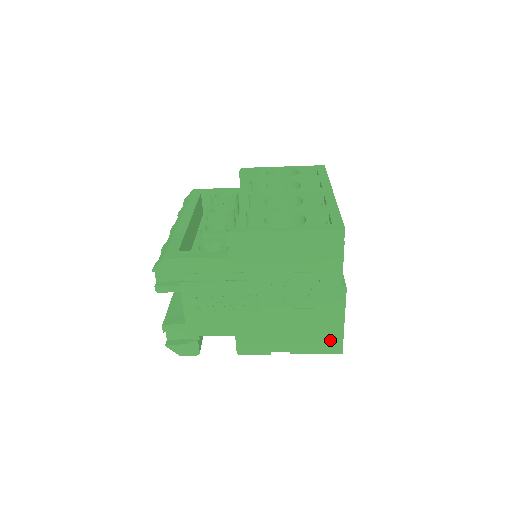
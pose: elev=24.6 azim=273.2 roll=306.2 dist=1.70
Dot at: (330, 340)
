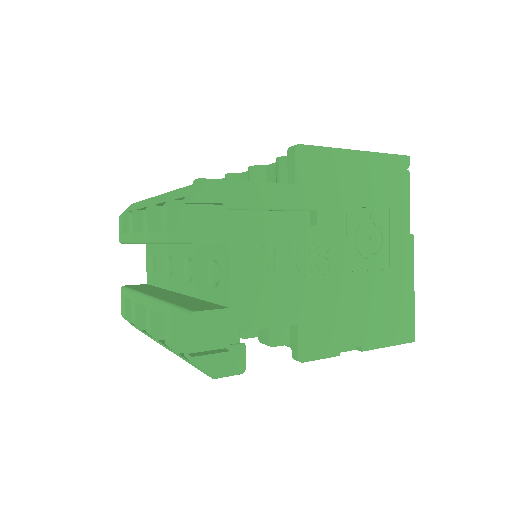
Dot at: (402, 320)
